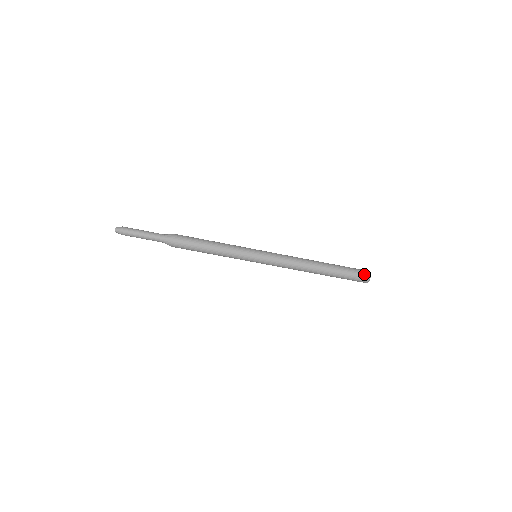
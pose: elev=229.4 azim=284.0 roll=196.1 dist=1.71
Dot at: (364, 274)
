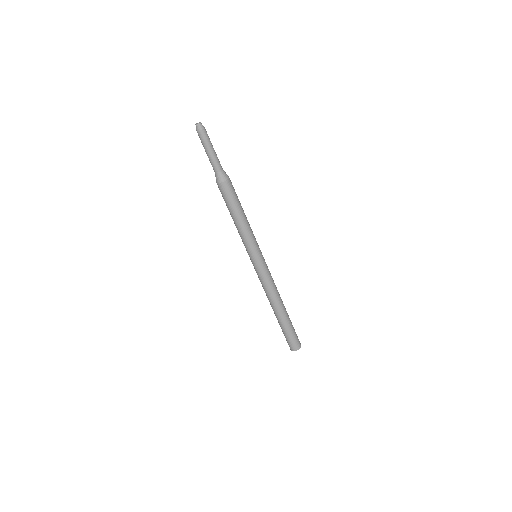
Dot at: (297, 345)
